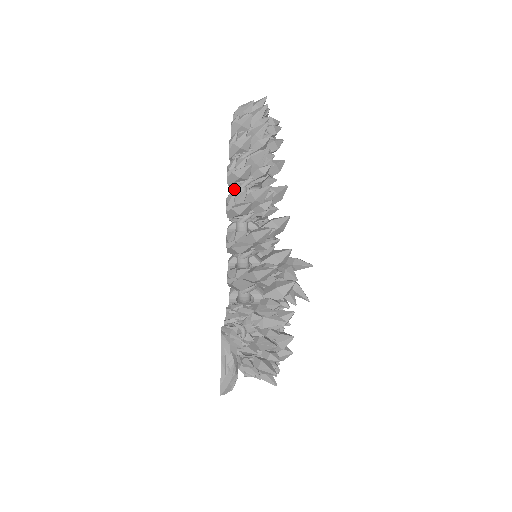
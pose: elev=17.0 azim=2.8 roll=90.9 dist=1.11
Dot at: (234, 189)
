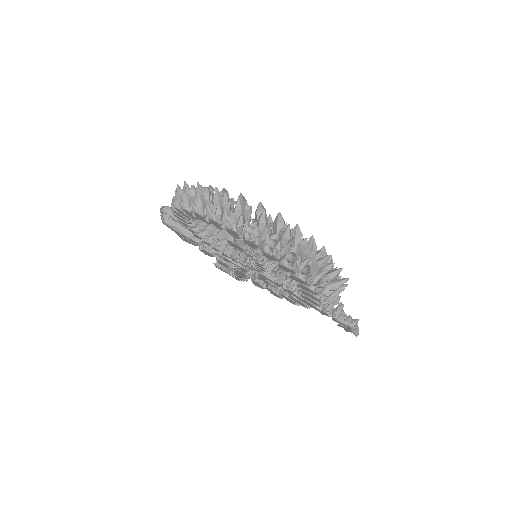
Dot at: occluded
